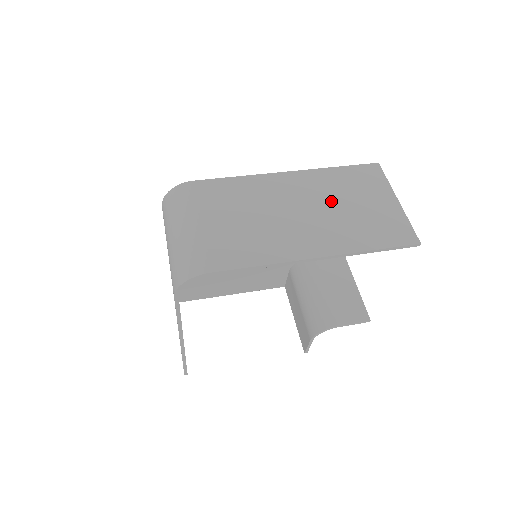
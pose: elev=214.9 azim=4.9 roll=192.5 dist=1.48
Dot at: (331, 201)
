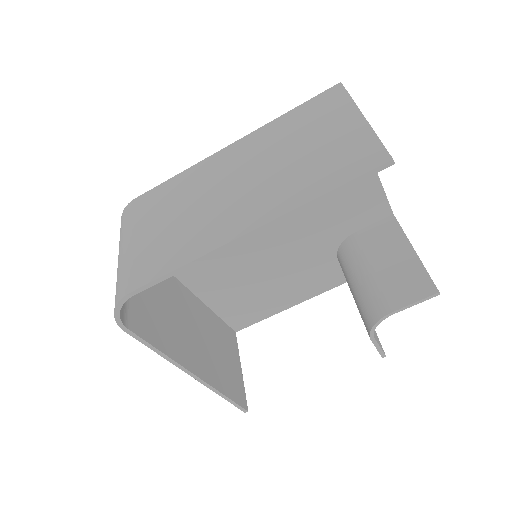
Dot at: (273, 156)
